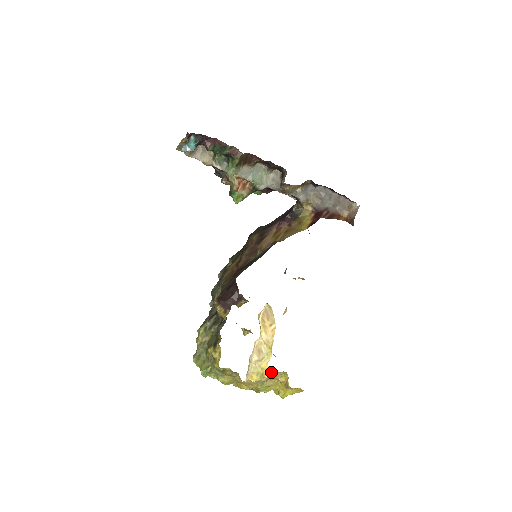
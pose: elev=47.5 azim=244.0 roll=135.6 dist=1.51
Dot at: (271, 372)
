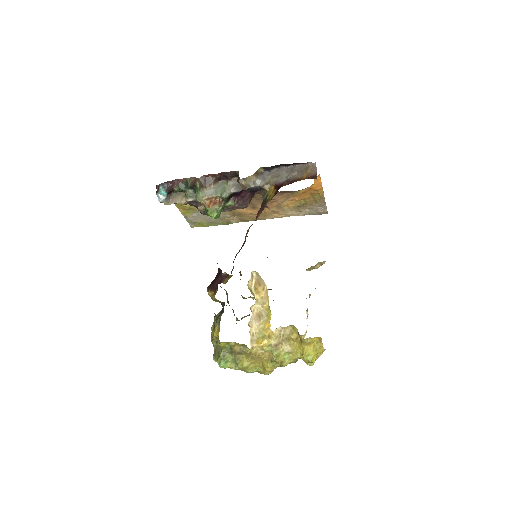
Dot at: (277, 331)
